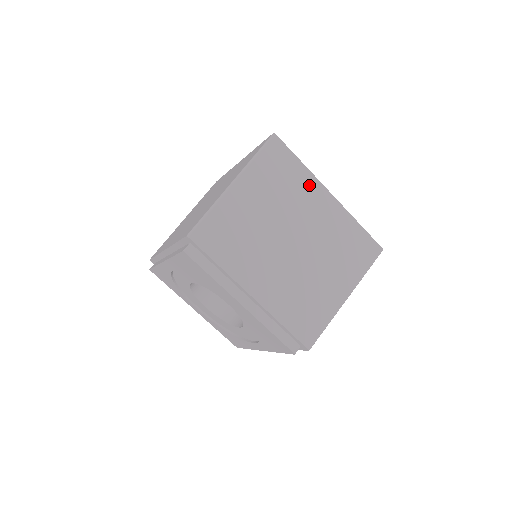
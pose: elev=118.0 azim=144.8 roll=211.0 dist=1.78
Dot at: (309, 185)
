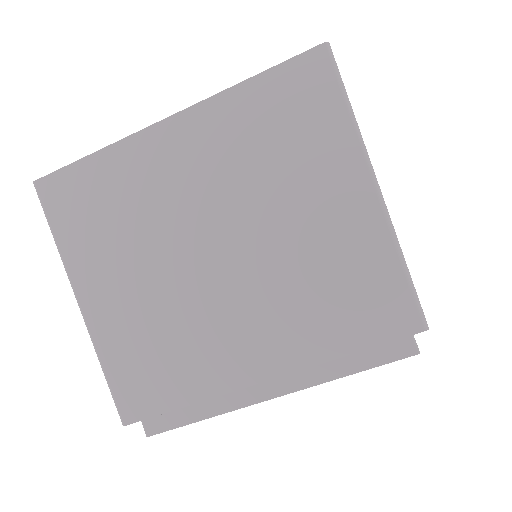
Dot at: occluded
